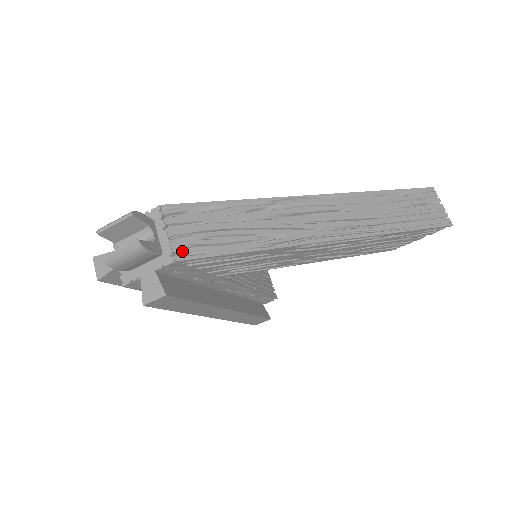
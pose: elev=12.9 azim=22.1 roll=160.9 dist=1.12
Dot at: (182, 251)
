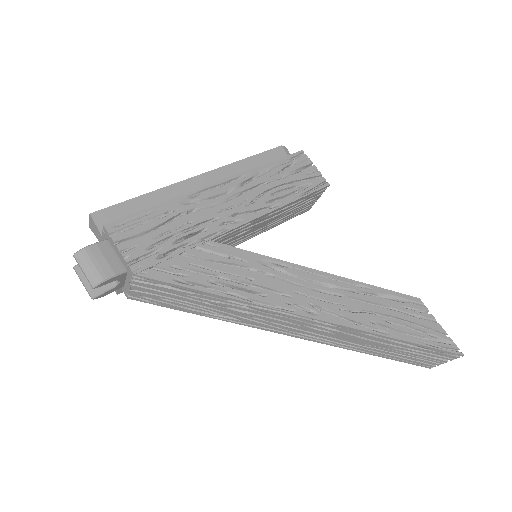
Dot at: (137, 297)
